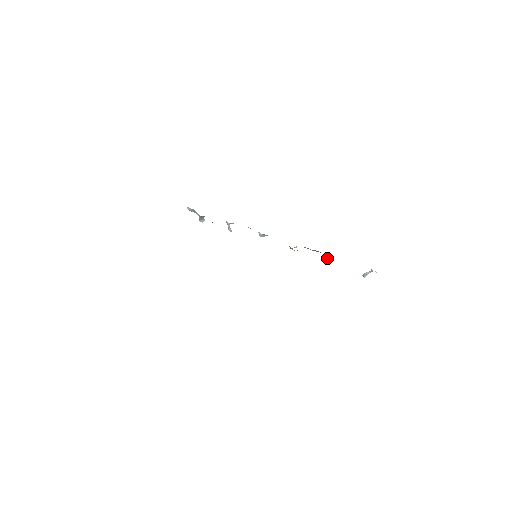
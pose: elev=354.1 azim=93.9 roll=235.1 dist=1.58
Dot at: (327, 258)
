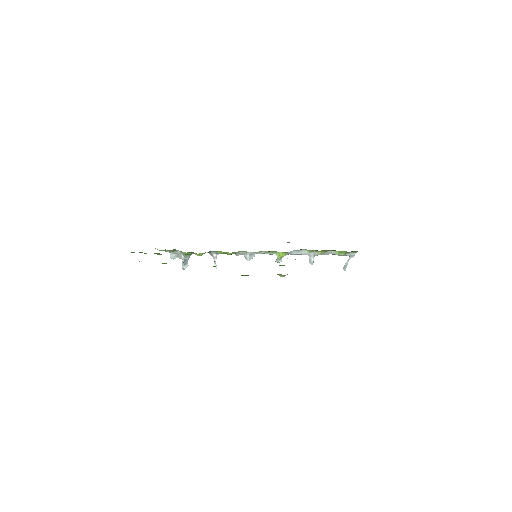
Dot at: (310, 260)
